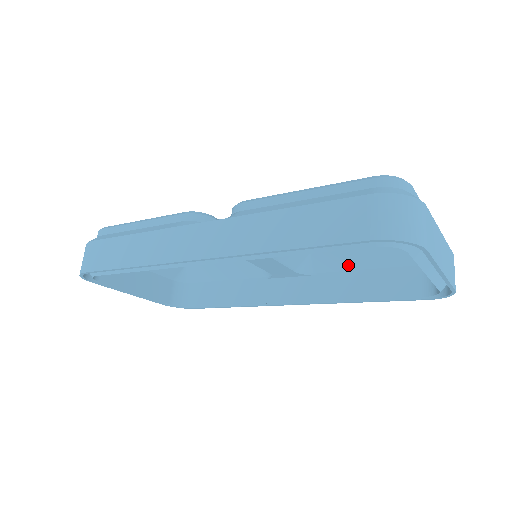
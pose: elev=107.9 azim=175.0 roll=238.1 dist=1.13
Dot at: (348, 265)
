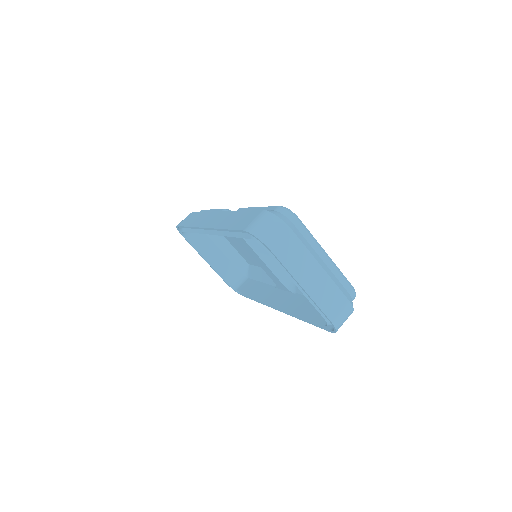
Dot at: occluded
